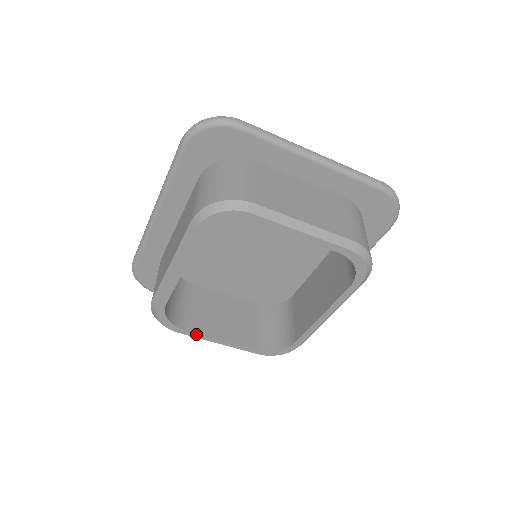
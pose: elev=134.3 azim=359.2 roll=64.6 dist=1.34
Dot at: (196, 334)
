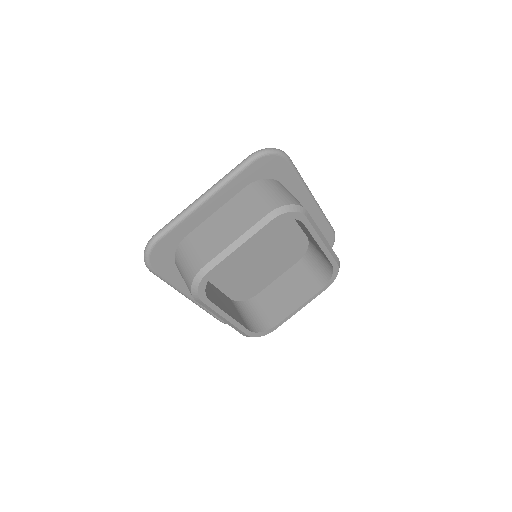
Dot at: (284, 320)
